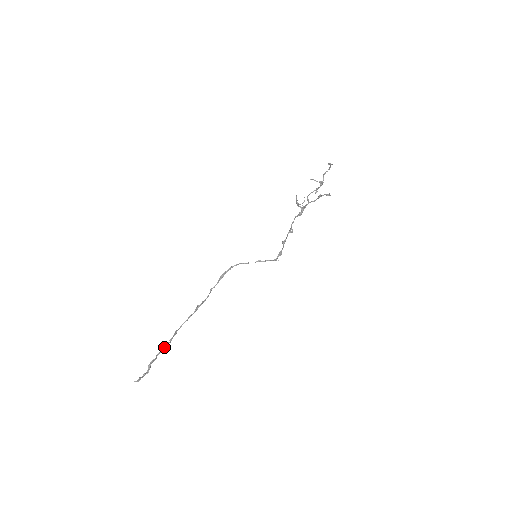
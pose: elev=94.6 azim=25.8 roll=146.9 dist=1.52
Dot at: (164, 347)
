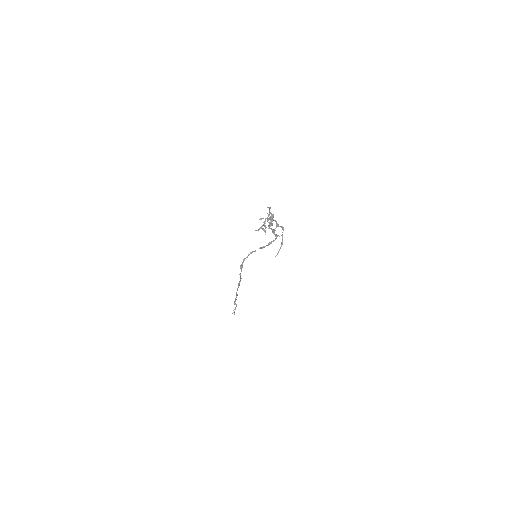
Dot at: (236, 297)
